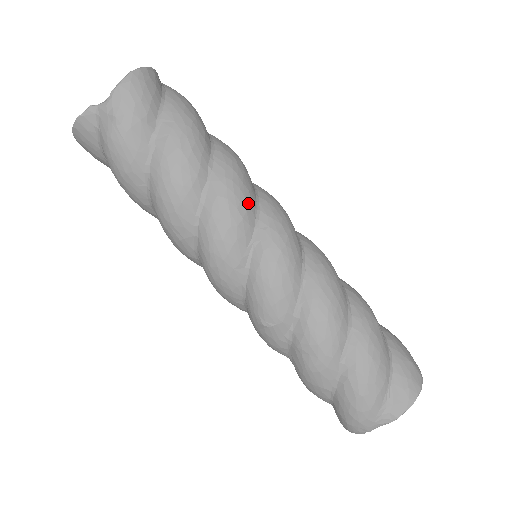
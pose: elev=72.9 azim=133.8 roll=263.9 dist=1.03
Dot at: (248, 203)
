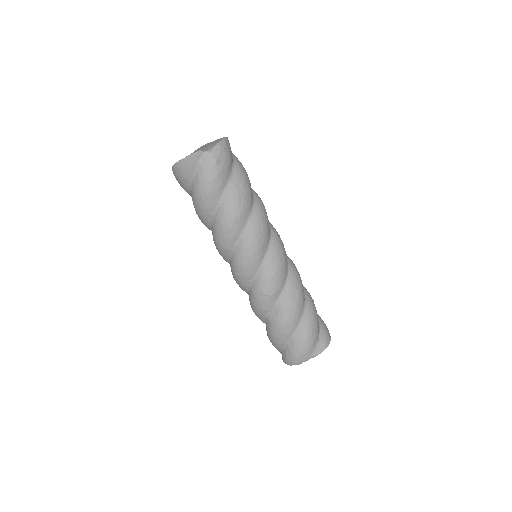
Dot at: occluded
